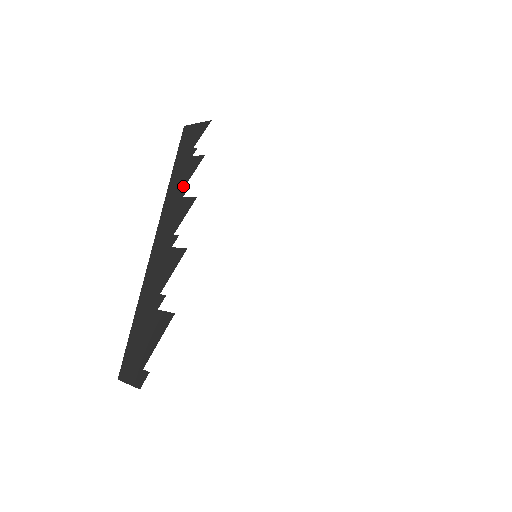
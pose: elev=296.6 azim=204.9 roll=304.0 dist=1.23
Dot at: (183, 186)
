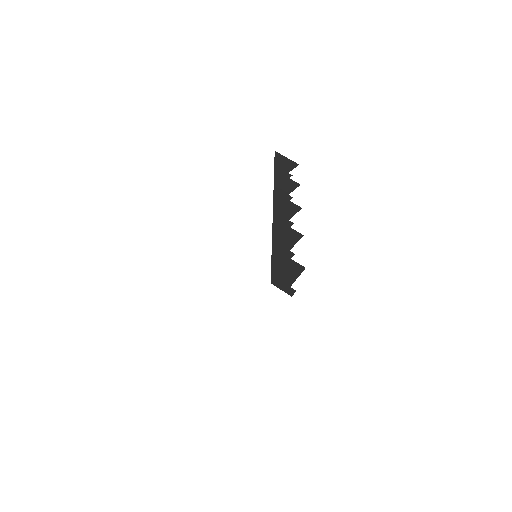
Dot at: (288, 193)
